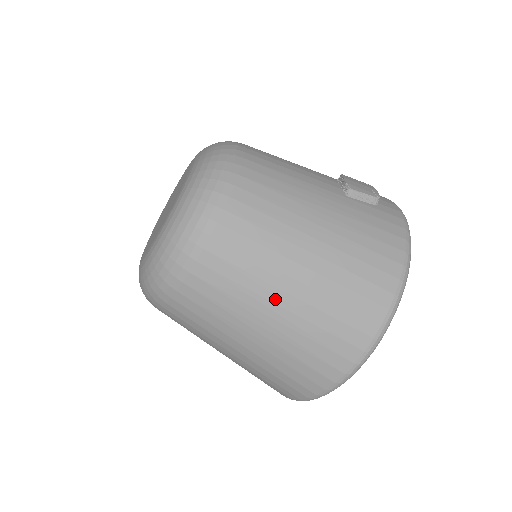
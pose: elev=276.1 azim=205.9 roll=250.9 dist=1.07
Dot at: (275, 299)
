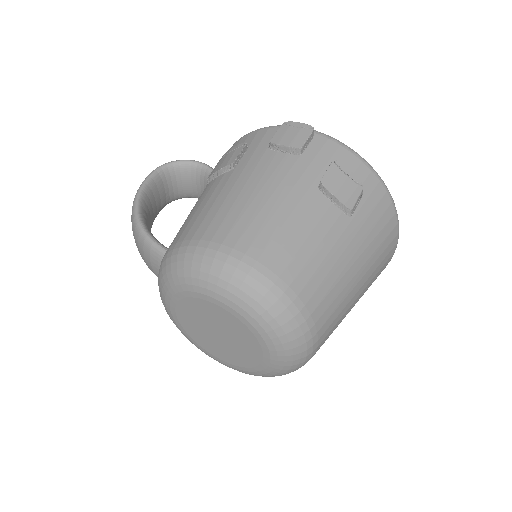
Dot at: occluded
